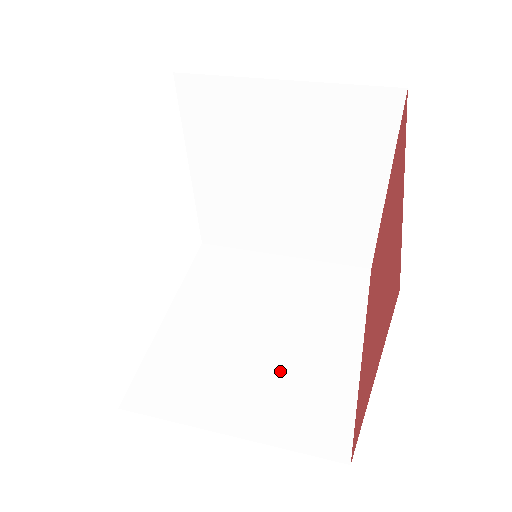
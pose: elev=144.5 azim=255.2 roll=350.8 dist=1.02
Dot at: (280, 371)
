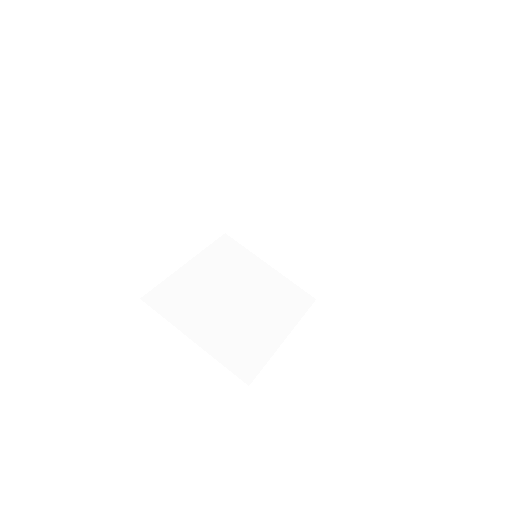
Dot at: (236, 325)
